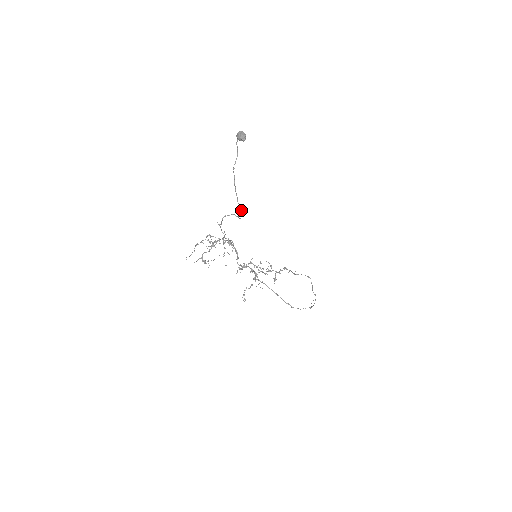
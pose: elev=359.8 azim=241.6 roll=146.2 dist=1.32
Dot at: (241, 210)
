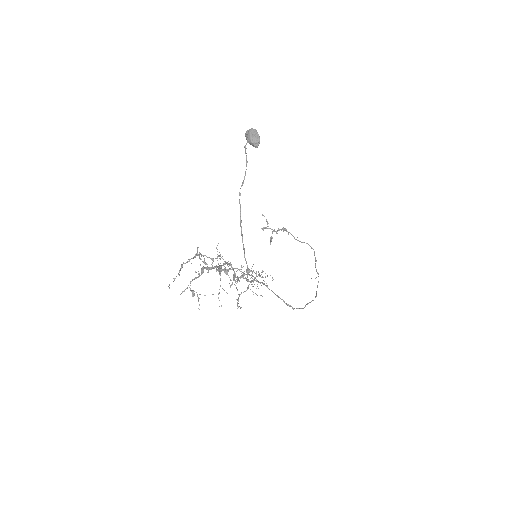
Dot at: (249, 272)
